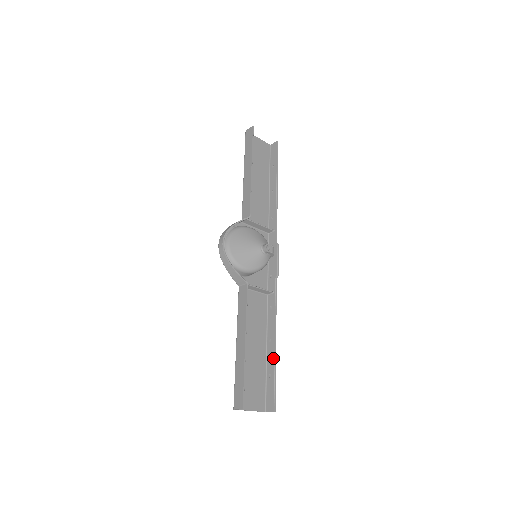
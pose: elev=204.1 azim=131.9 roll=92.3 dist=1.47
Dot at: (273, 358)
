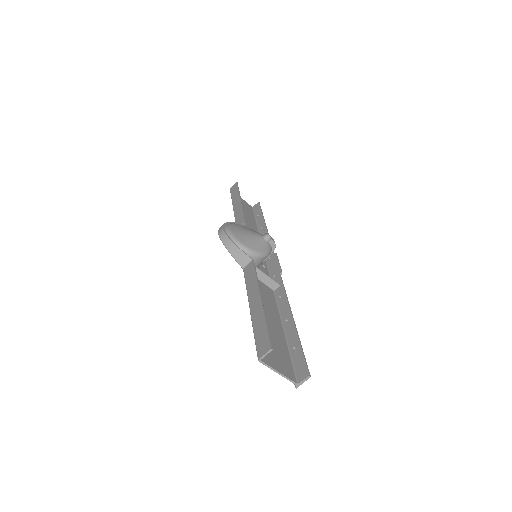
Dot at: (294, 331)
